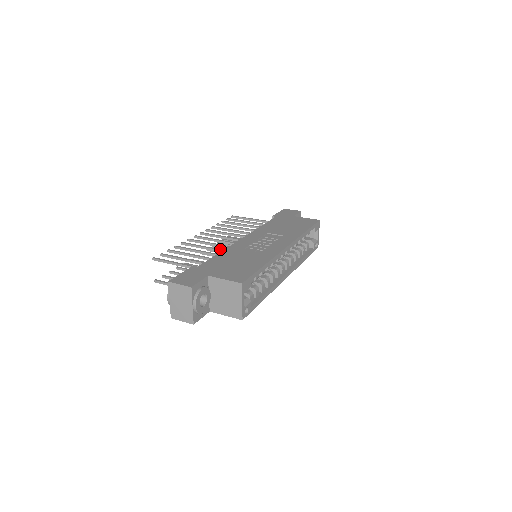
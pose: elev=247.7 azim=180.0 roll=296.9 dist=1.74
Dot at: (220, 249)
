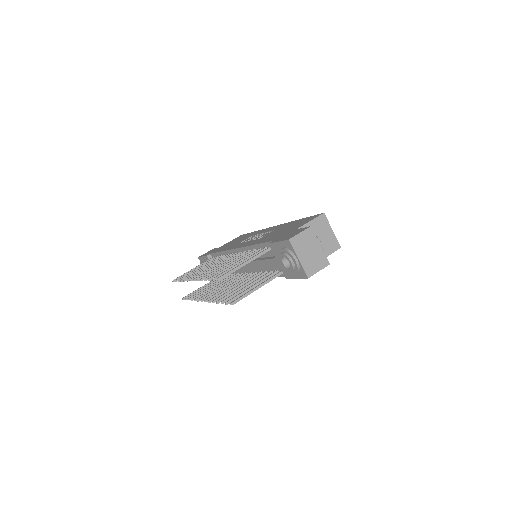
Dot at: (241, 255)
